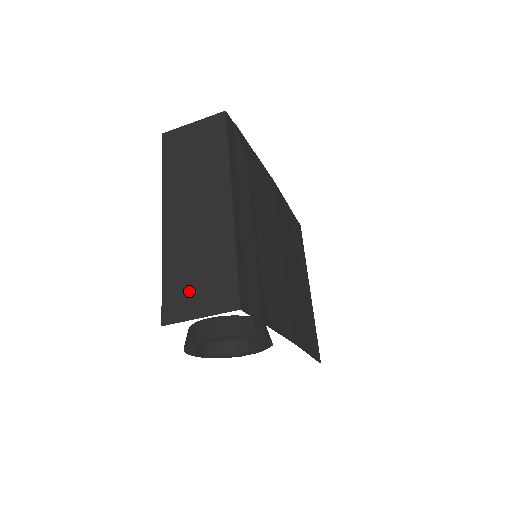
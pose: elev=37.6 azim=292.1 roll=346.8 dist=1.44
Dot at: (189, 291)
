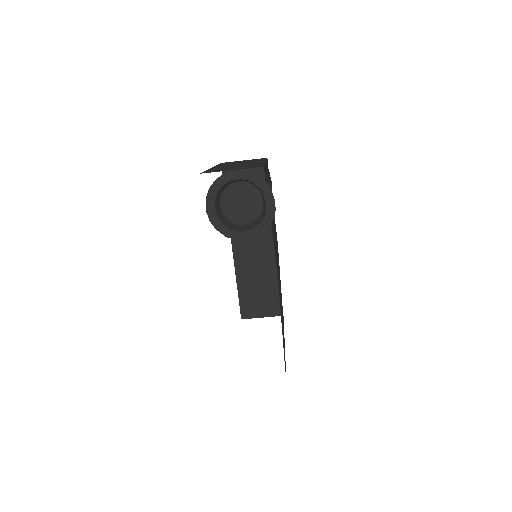
Dot at: (226, 169)
